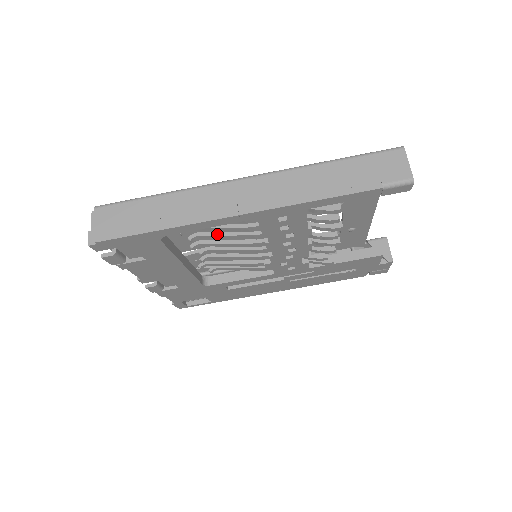
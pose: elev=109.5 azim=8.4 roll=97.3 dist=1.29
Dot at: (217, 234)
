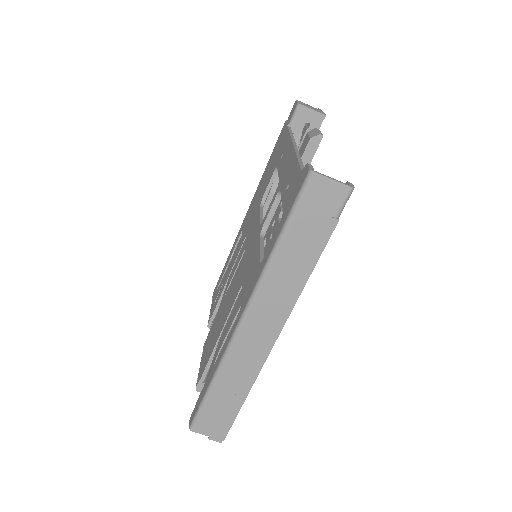
Dot at: occluded
